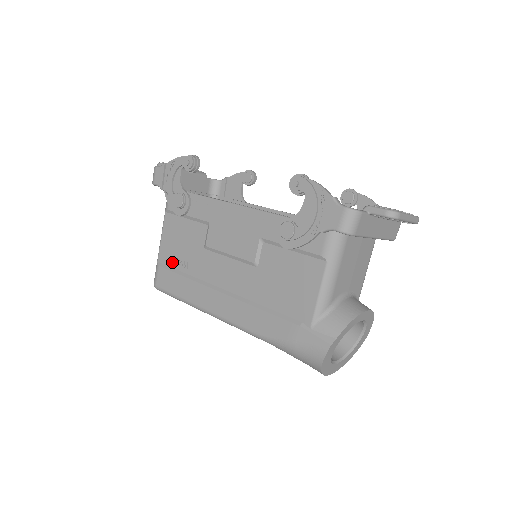
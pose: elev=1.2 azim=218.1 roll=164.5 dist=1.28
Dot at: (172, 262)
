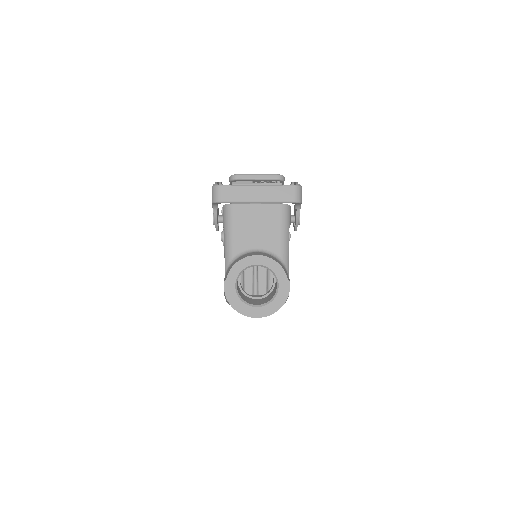
Dot at: occluded
